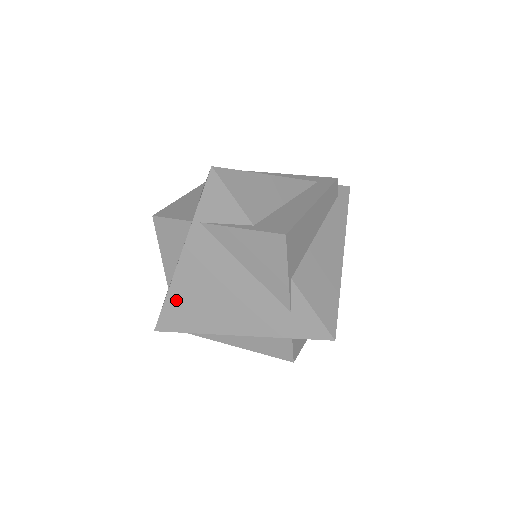
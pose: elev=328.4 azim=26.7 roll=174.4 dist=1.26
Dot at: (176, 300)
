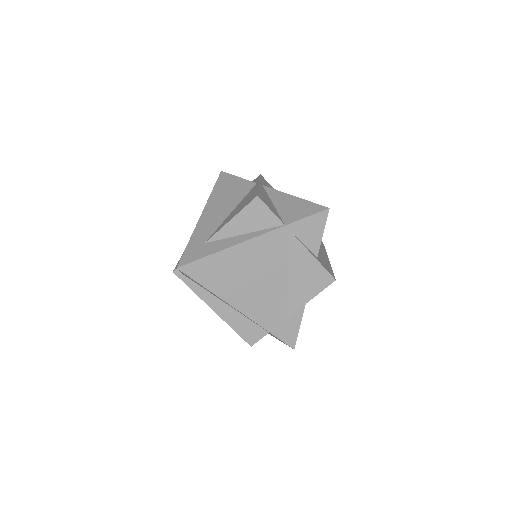
Dot at: (220, 261)
